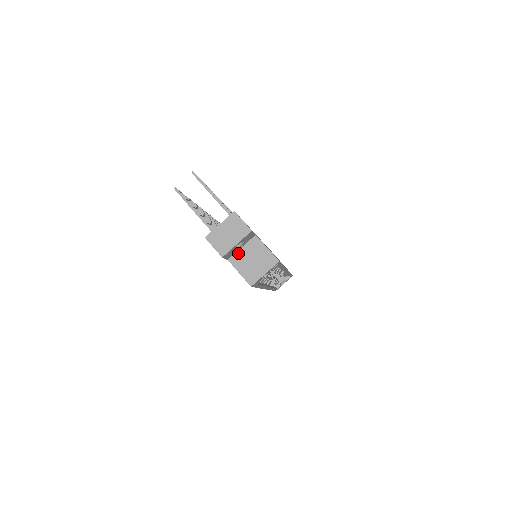
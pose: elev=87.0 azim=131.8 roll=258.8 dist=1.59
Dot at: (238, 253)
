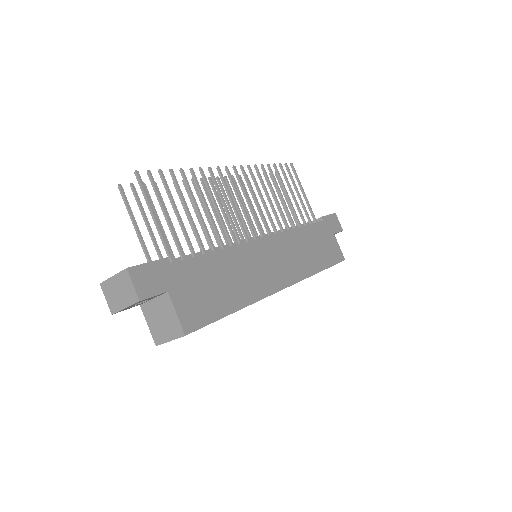
Dot at: (149, 303)
